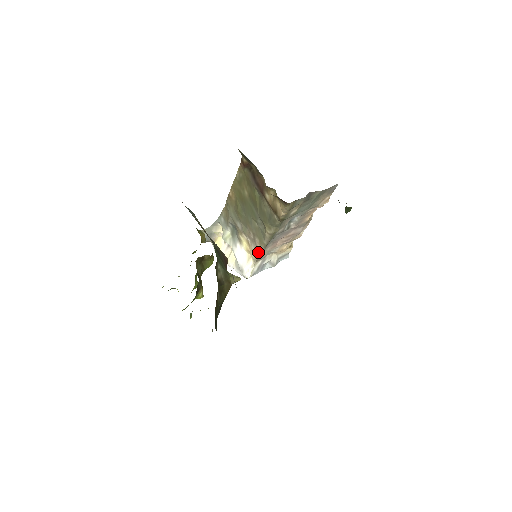
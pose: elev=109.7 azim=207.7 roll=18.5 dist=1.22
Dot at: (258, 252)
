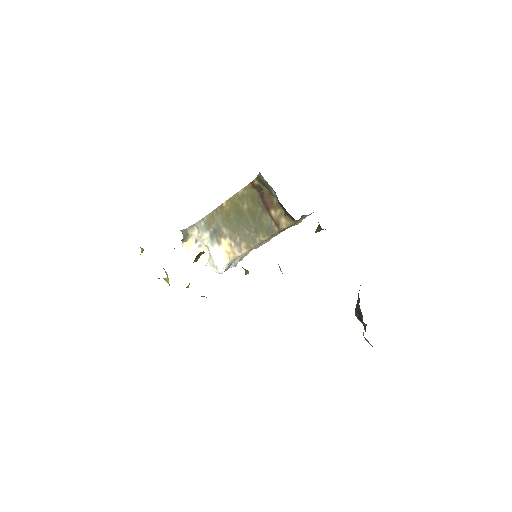
Dot at: (240, 253)
